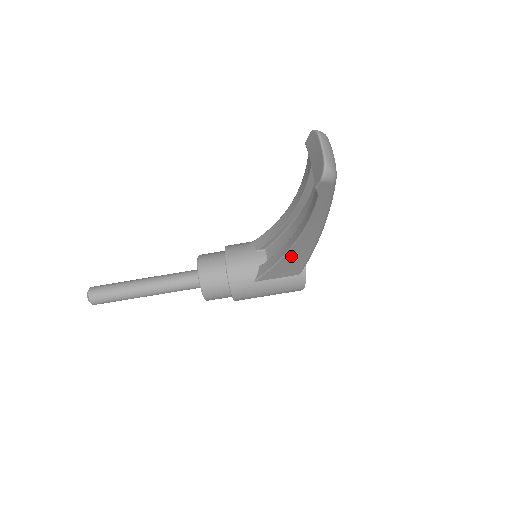
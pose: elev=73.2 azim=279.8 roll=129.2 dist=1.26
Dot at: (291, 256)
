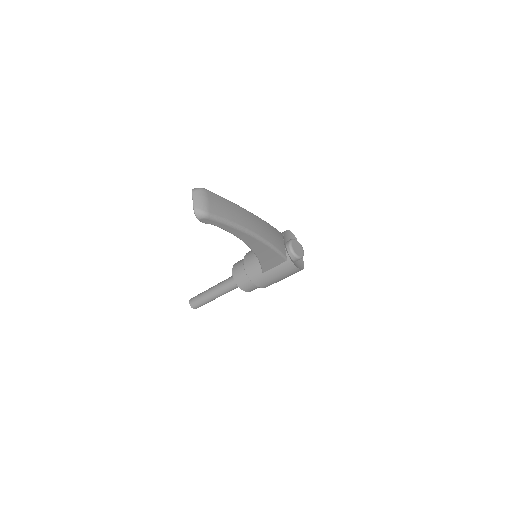
Dot at: (260, 253)
